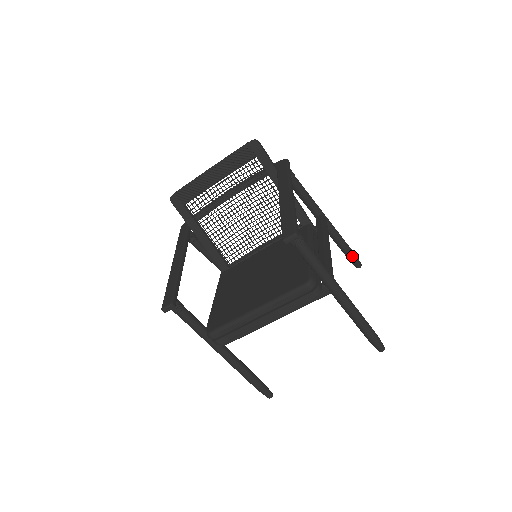
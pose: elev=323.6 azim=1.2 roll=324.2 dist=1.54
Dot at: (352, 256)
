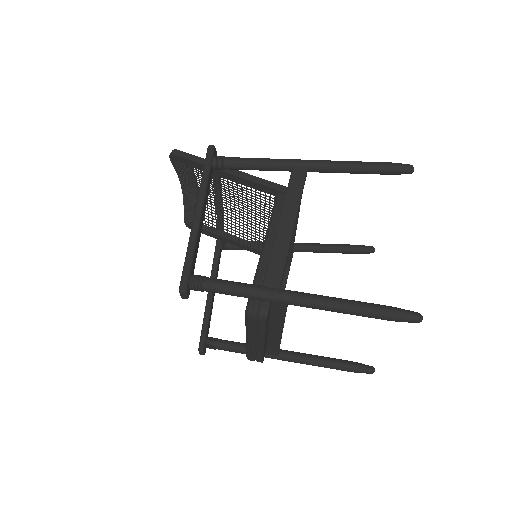
Dot at: (384, 171)
